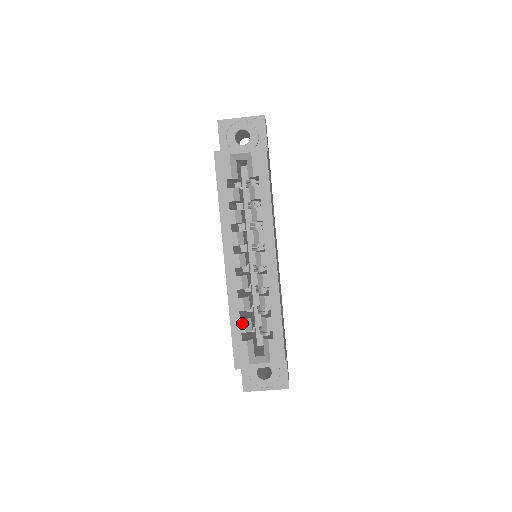
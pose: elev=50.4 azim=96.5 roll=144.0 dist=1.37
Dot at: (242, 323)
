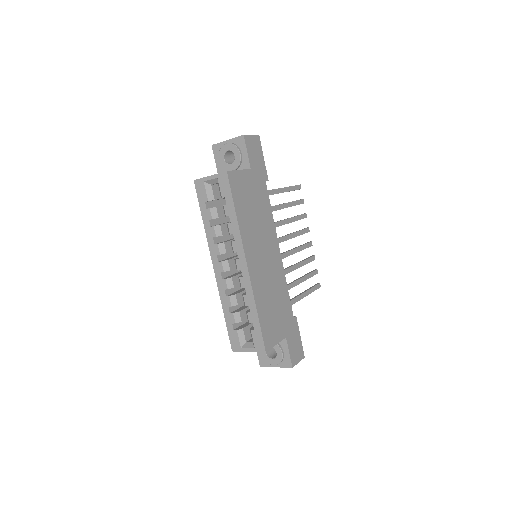
Dot at: (232, 316)
